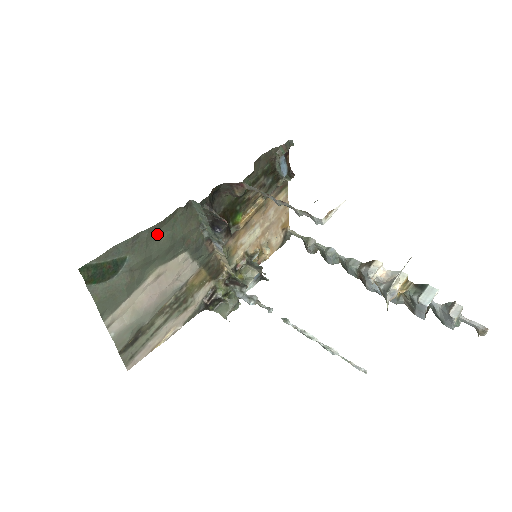
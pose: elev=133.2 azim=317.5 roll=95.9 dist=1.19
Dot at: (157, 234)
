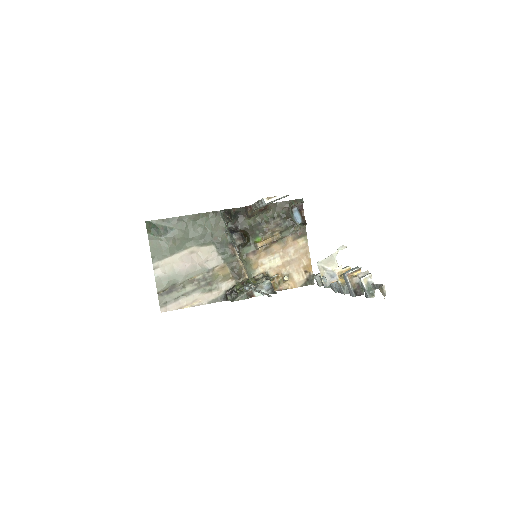
Dot at: (194, 223)
